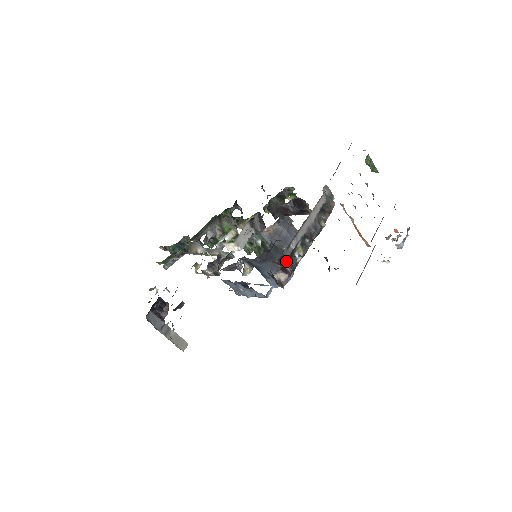
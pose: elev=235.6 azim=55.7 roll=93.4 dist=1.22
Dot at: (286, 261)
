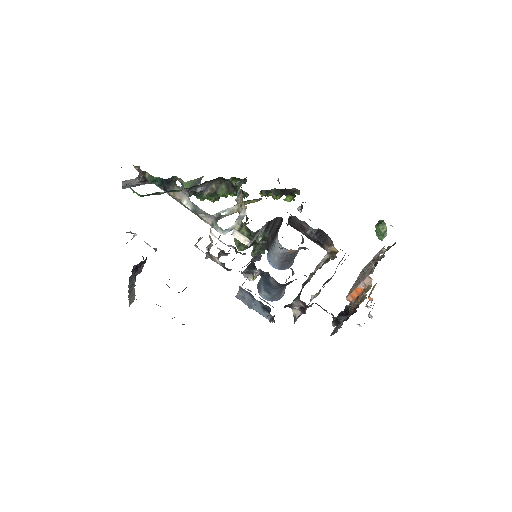
Dot at: (311, 305)
